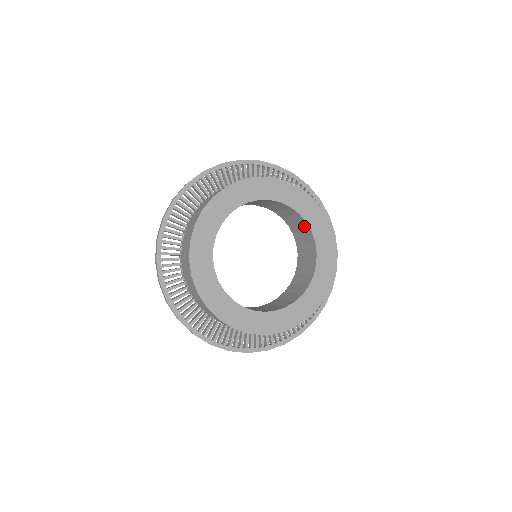
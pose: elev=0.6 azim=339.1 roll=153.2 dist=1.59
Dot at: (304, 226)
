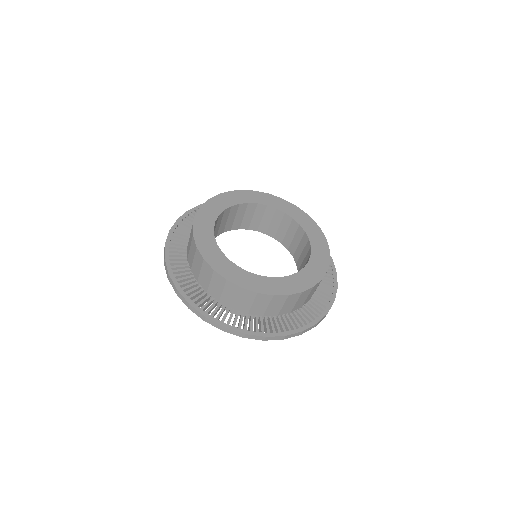
Dot at: (307, 247)
